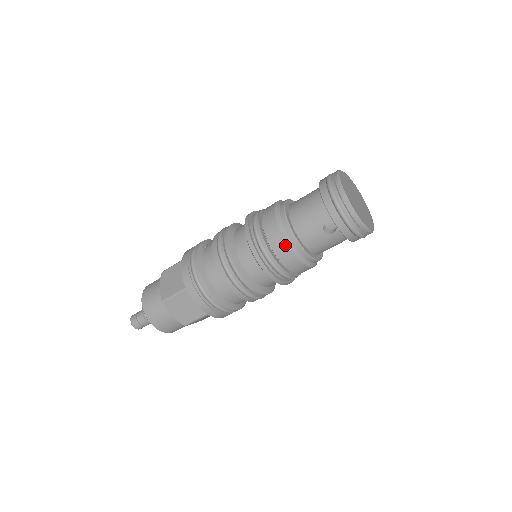
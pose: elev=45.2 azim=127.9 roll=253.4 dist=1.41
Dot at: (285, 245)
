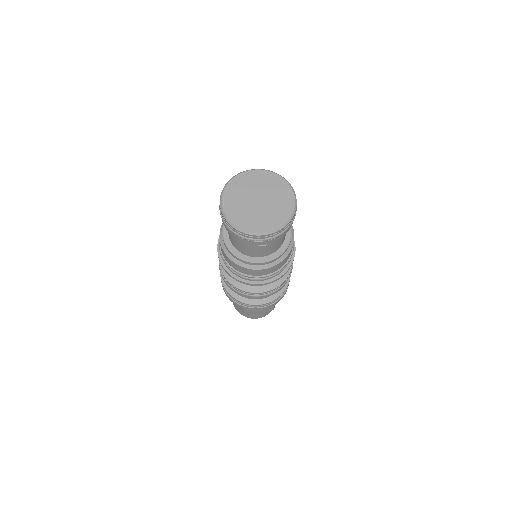
Dot at: (253, 271)
